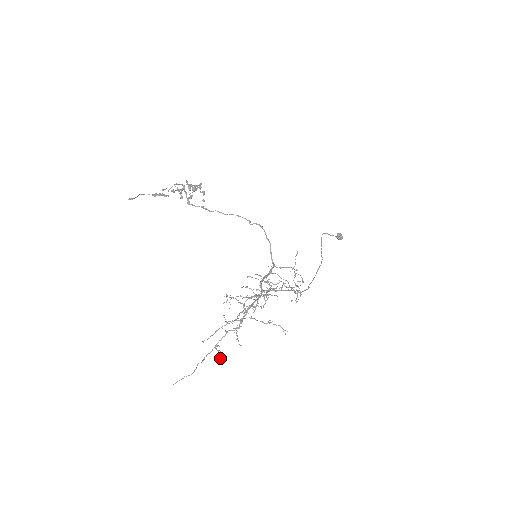
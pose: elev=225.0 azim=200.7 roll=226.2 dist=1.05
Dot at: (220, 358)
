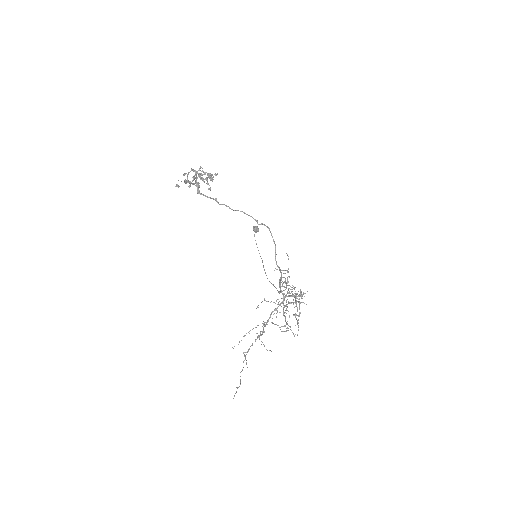
Dot at: (246, 363)
